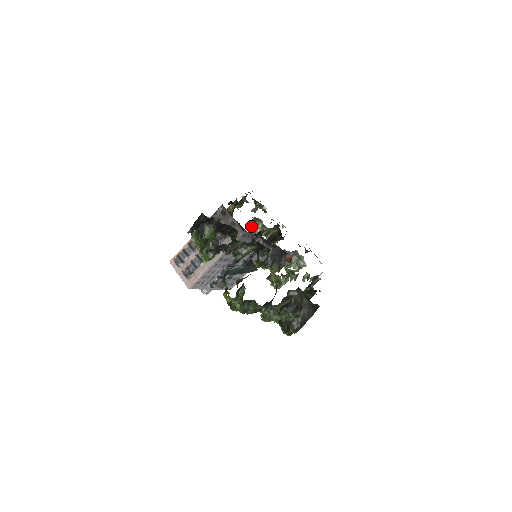
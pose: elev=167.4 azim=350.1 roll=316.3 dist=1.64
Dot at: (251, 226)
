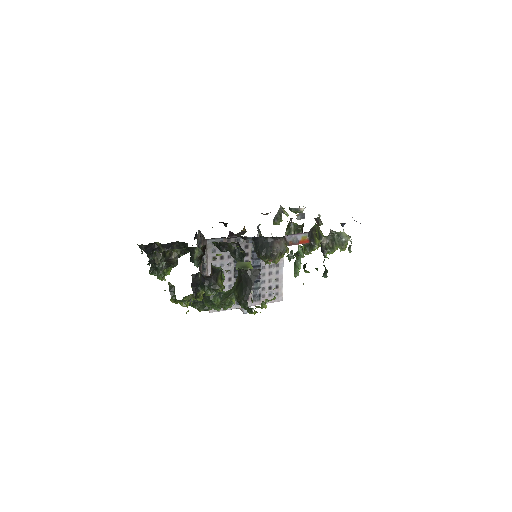
Dot at: (285, 233)
